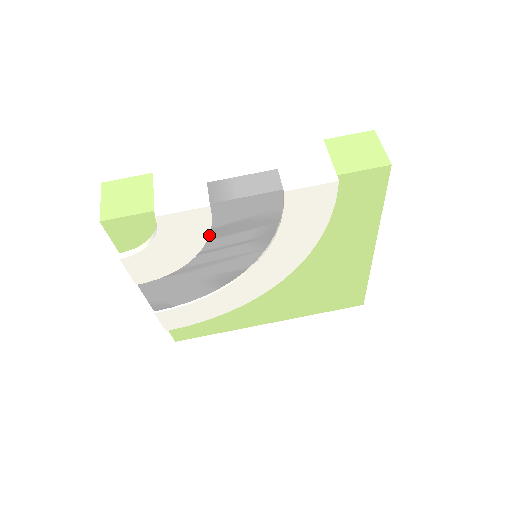
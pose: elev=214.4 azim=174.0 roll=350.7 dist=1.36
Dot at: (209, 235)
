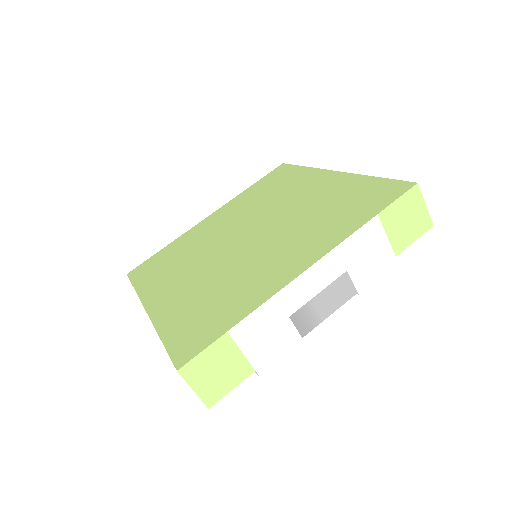
Dot at: occluded
